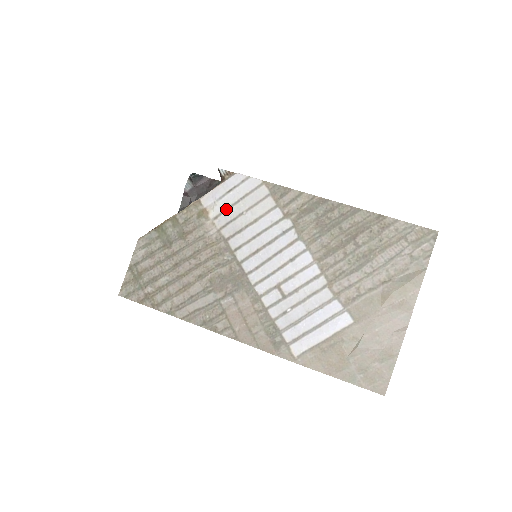
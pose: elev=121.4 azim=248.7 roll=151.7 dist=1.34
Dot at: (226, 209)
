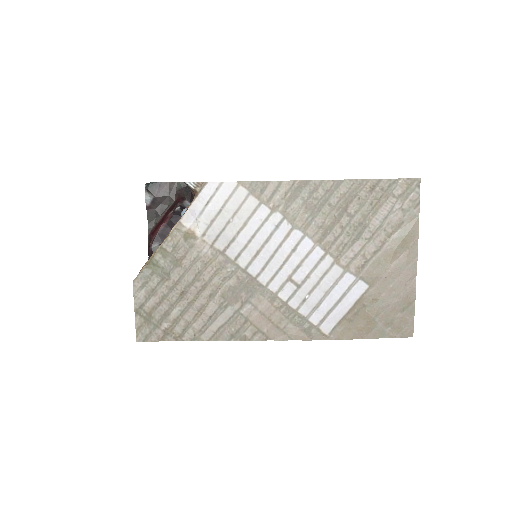
Dot at: (211, 222)
